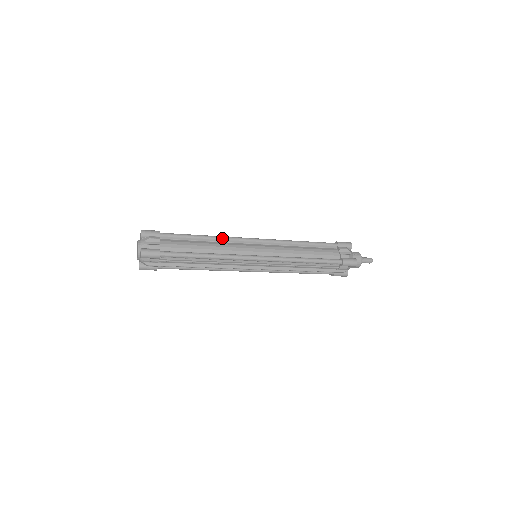
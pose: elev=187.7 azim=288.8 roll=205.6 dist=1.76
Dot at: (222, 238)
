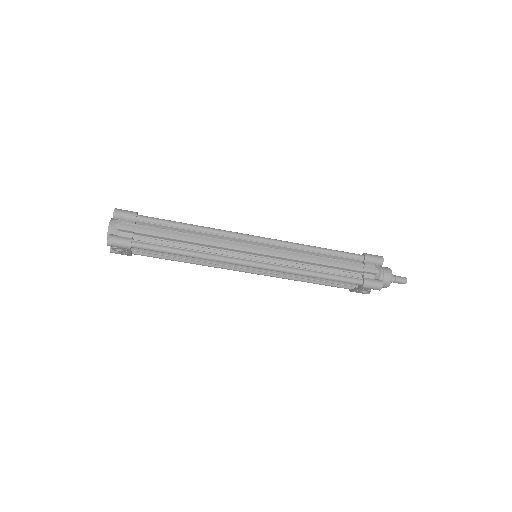
Dot at: occluded
